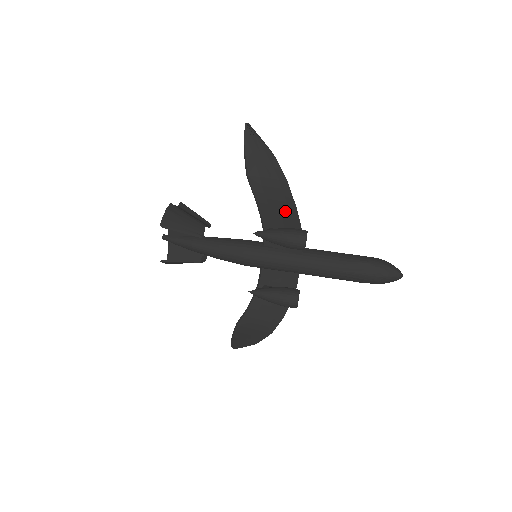
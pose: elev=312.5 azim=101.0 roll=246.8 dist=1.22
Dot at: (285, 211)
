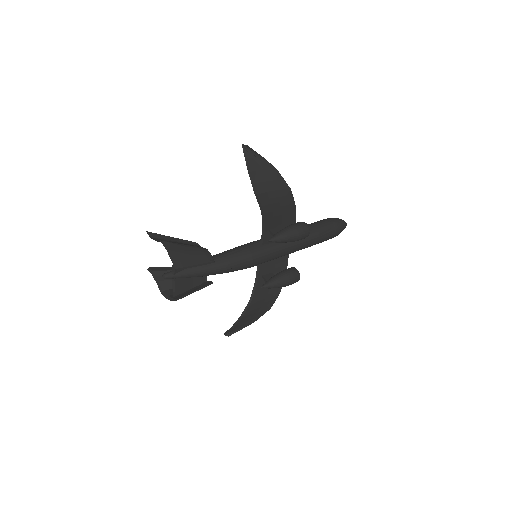
Dot at: (285, 212)
